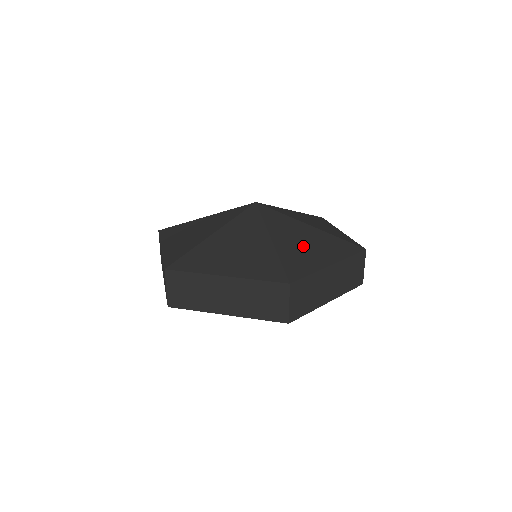
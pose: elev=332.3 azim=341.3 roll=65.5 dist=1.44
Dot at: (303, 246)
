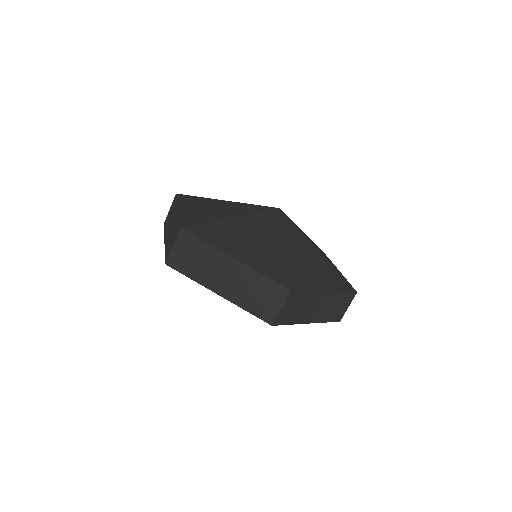
Dot at: (309, 264)
